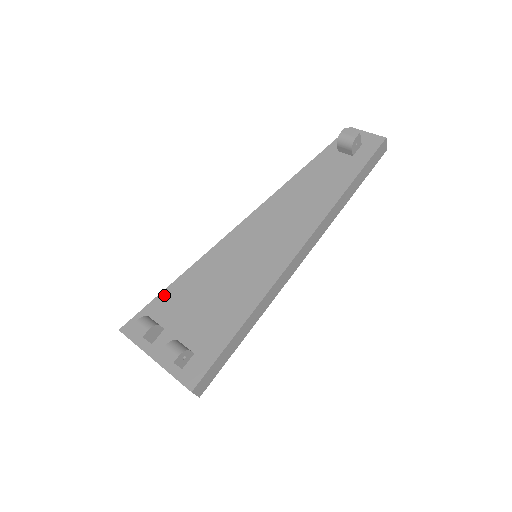
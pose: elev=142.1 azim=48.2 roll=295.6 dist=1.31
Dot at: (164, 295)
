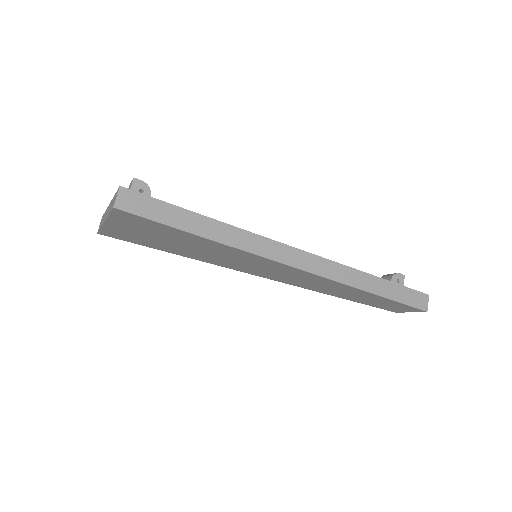
Dot at: occluded
